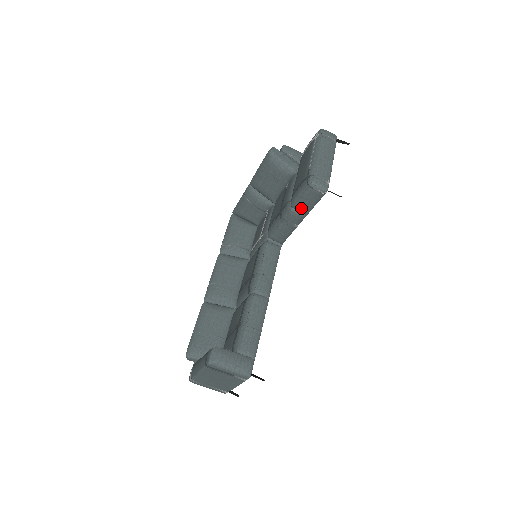
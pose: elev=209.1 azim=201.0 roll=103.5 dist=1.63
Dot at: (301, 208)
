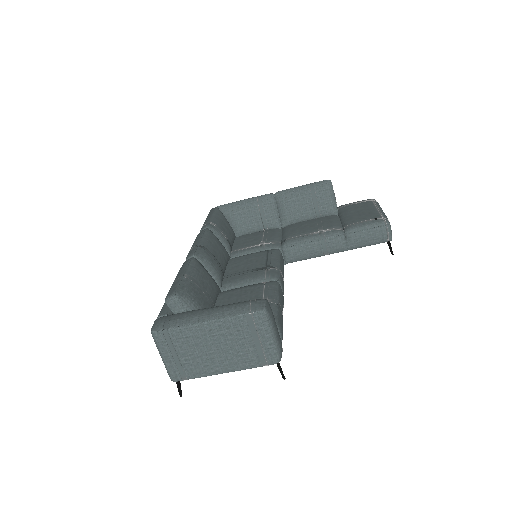
Dot at: (354, 239)
